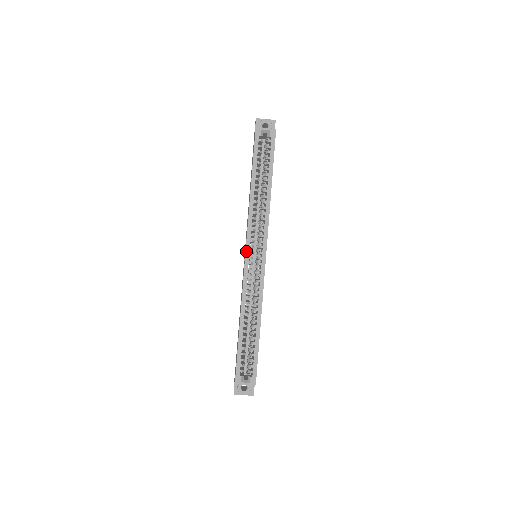
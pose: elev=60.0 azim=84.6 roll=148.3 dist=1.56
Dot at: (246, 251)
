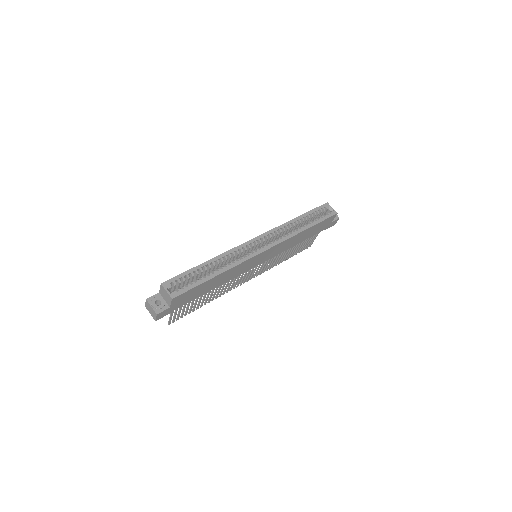
Dot at: (258, 237)
